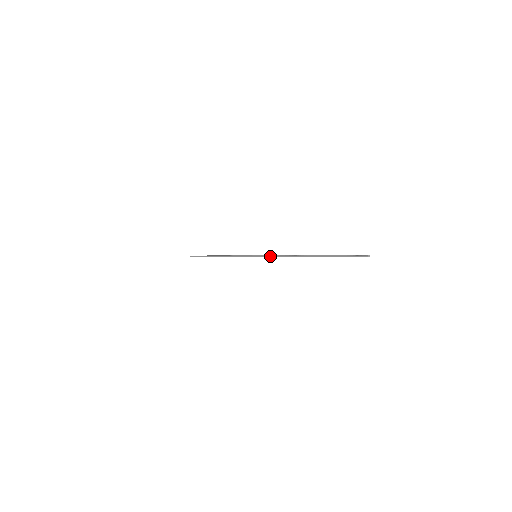
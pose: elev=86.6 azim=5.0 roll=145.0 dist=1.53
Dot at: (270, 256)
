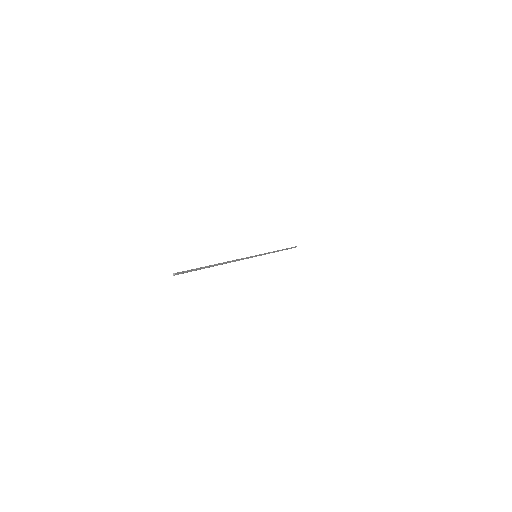
Dot at: occluded
